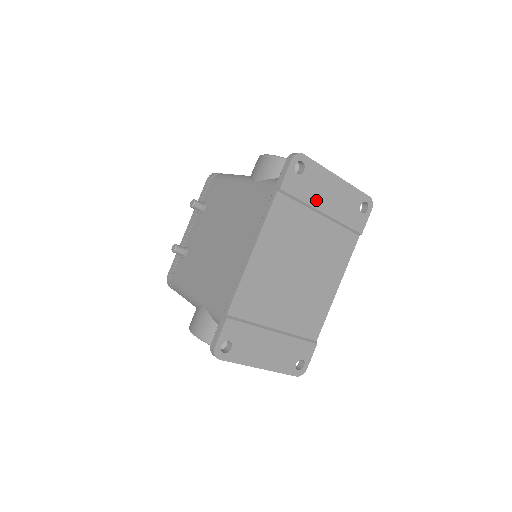
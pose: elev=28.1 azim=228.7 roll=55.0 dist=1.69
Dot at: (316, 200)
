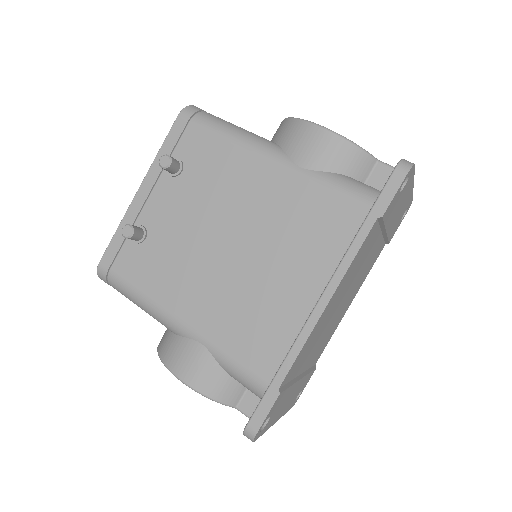
Dot at: (391, 219)
